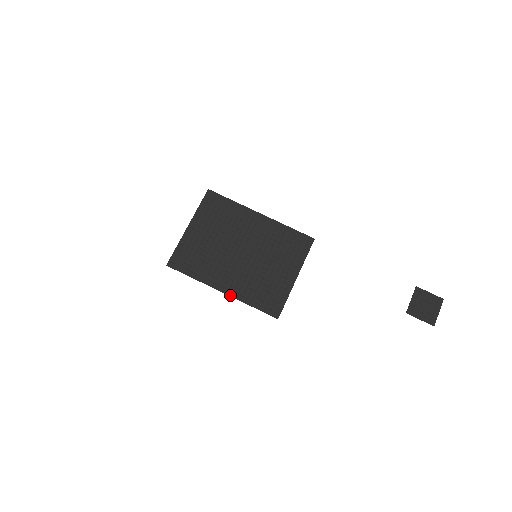
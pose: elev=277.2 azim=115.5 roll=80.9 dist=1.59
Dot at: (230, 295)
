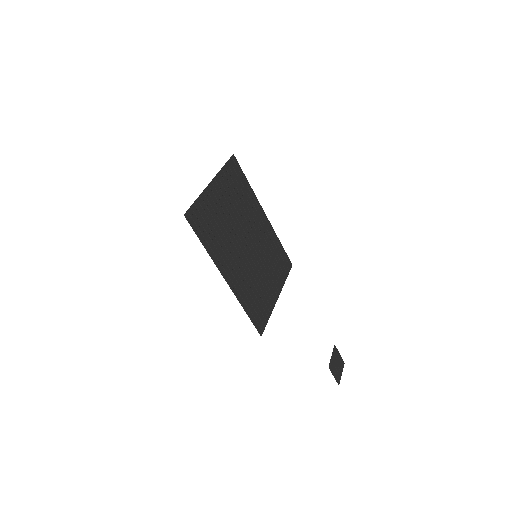
Dot at: (232, 288)
